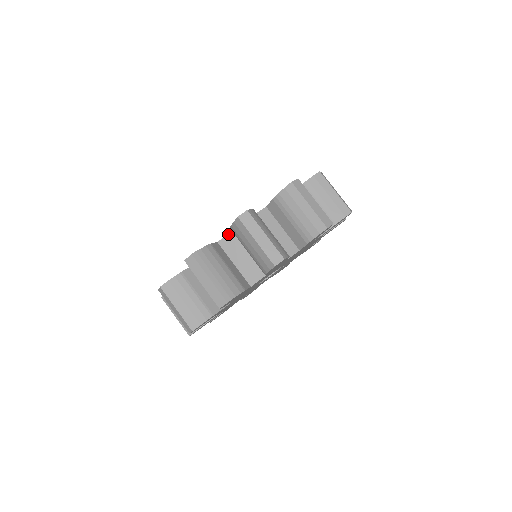
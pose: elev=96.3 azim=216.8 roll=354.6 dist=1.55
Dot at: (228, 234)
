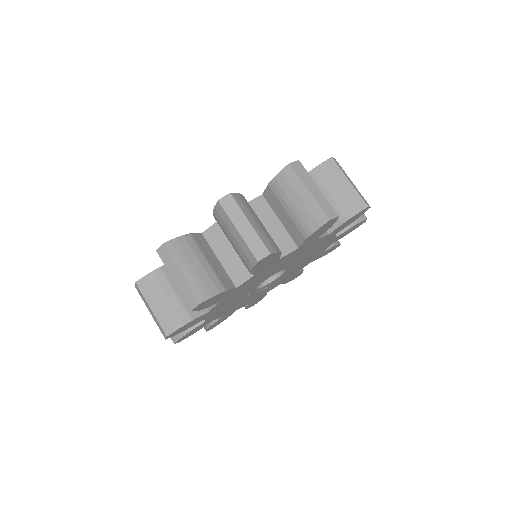
Dot at: occluded
